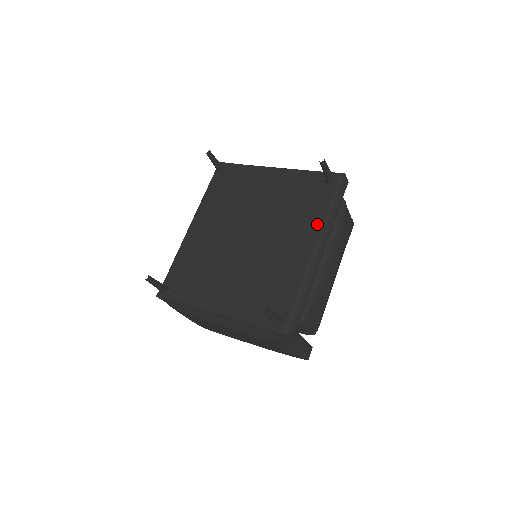
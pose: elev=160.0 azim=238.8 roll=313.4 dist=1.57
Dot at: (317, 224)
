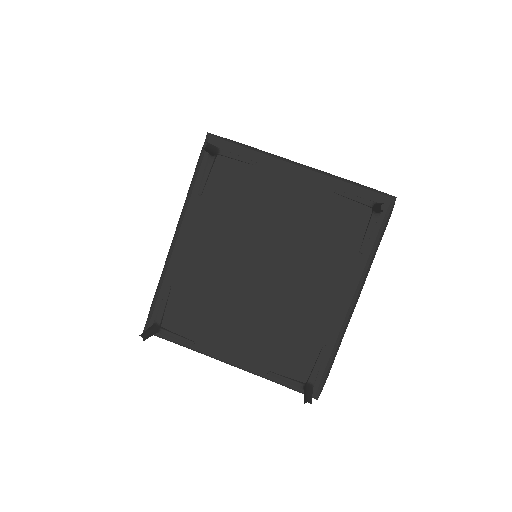
Dot at: (356, 268)
